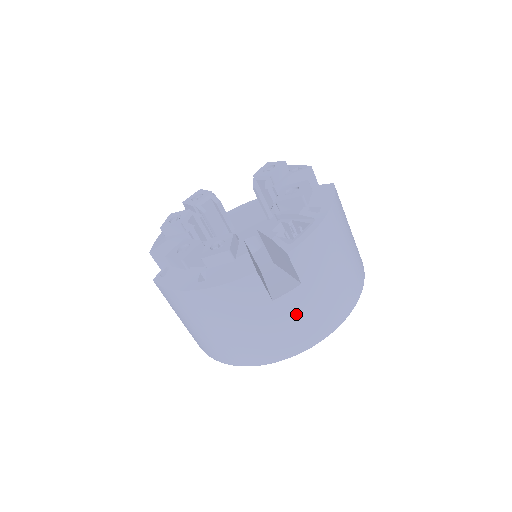
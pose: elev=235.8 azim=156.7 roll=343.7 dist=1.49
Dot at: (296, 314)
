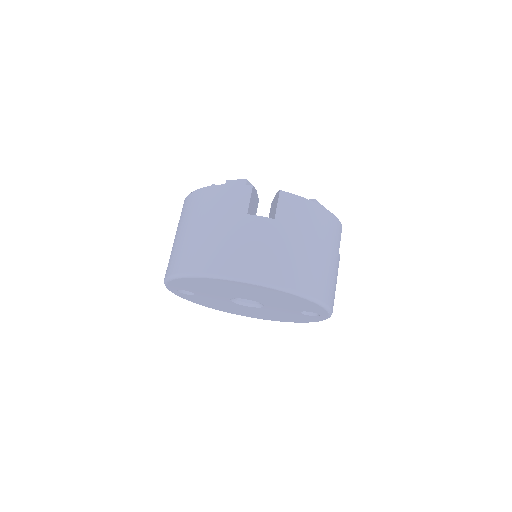
Dot at: (255, 239)
